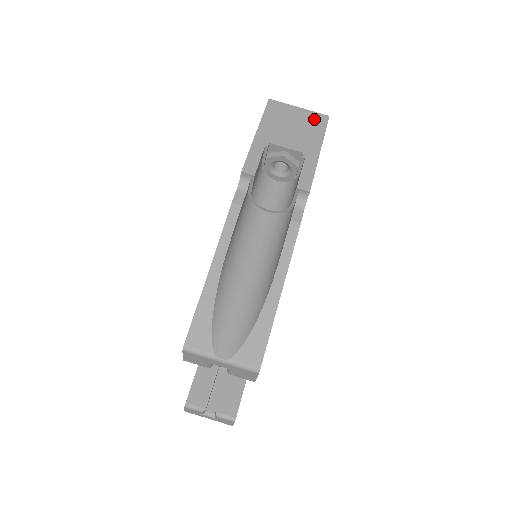
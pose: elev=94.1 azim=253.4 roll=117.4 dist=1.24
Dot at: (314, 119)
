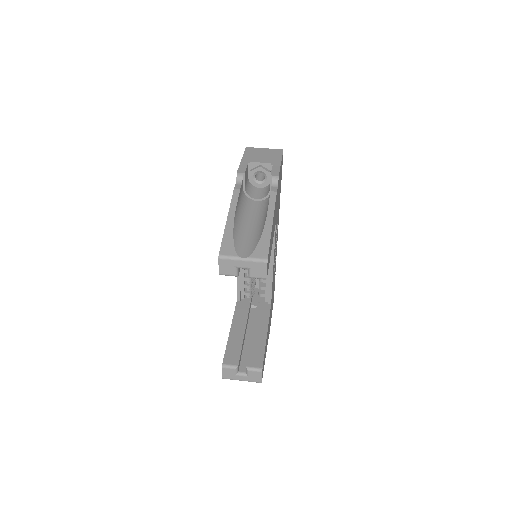
Dot at: (274, 151)
